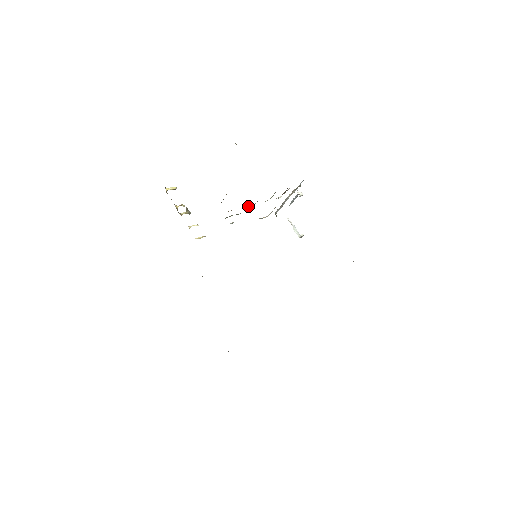
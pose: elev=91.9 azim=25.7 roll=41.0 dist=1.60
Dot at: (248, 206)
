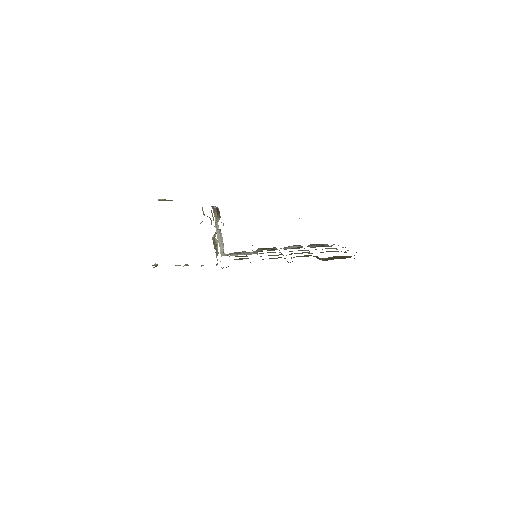
Dot at: occluded
